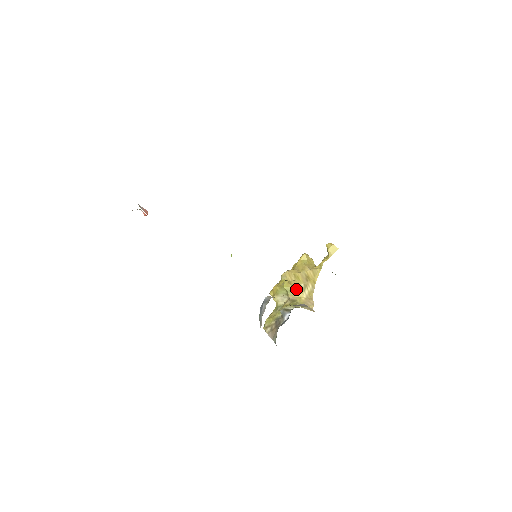
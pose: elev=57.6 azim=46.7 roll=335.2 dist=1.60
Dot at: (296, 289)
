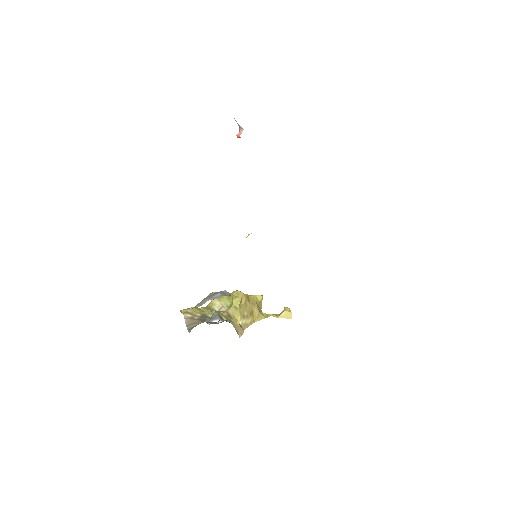
Dot at: (240, 311)
